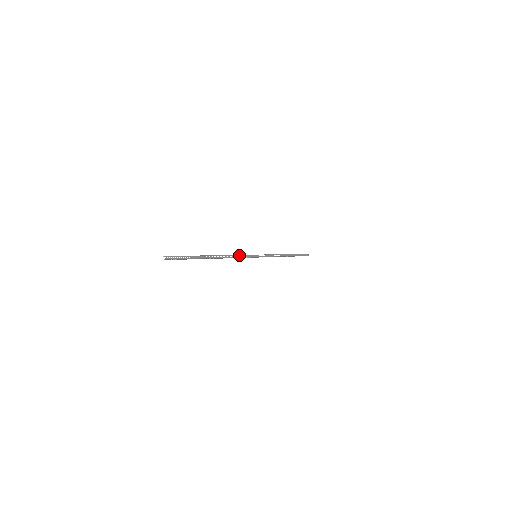
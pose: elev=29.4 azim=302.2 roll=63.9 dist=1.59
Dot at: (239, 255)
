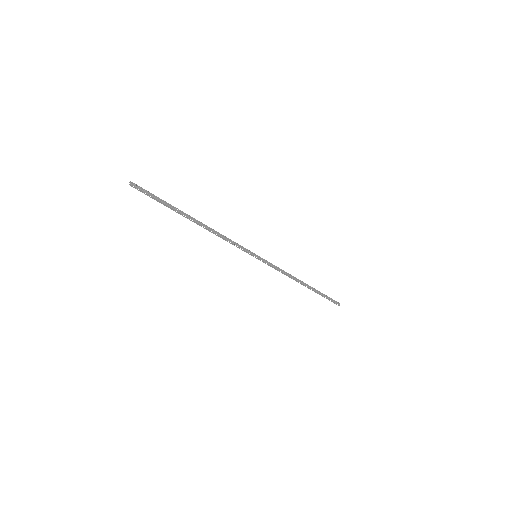
Dot at: (231, 240)
